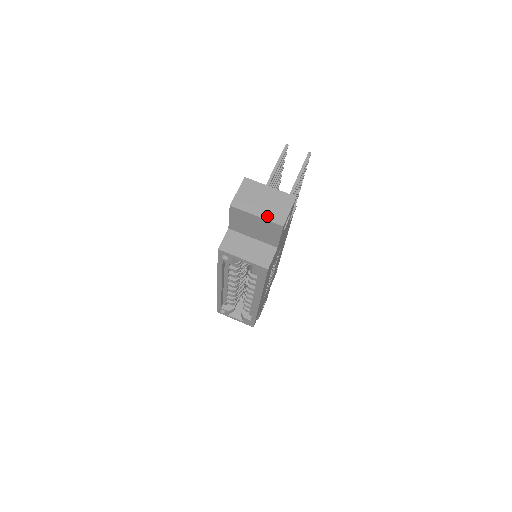
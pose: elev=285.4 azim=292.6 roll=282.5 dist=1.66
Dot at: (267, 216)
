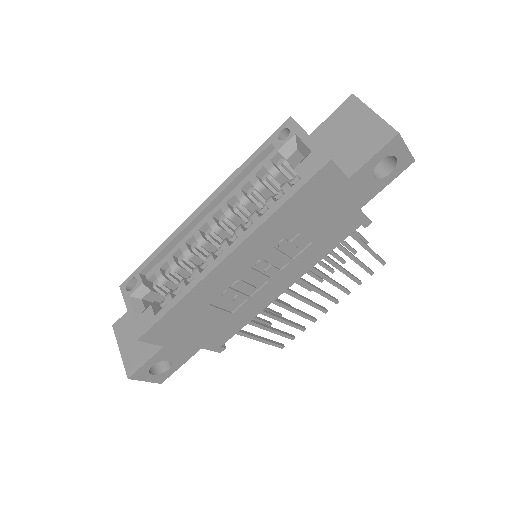
Dot at: (385, 122)
